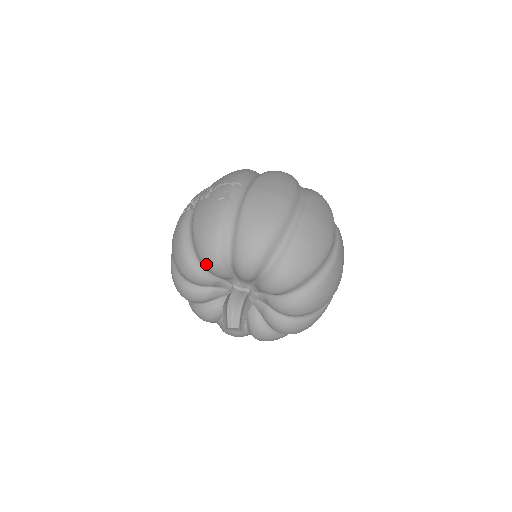
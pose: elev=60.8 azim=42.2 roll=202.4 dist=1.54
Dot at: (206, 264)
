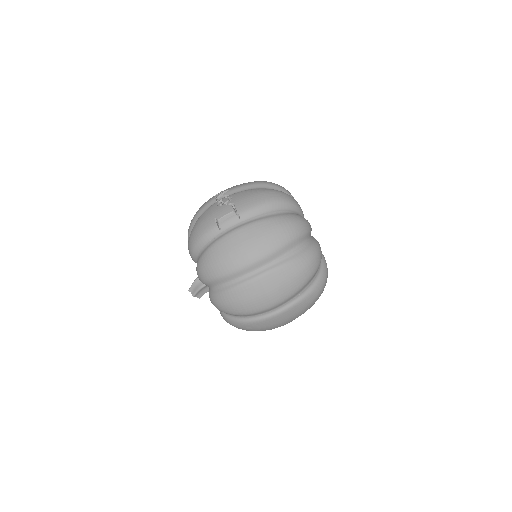
Dot at: occluded
